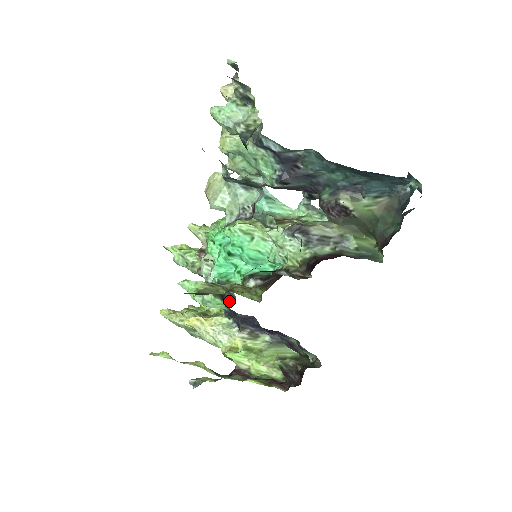
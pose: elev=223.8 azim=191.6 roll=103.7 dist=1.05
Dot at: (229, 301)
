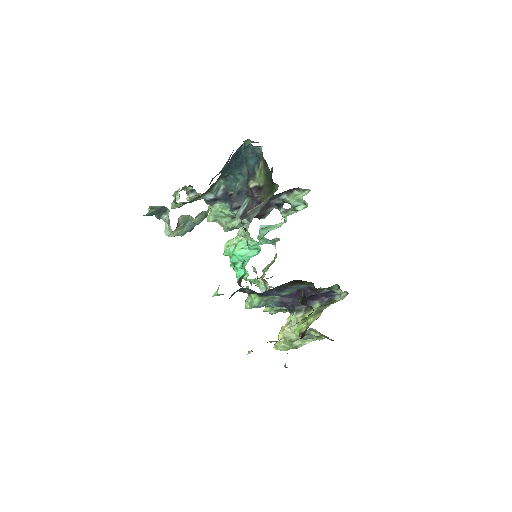
Dot at: occluded
